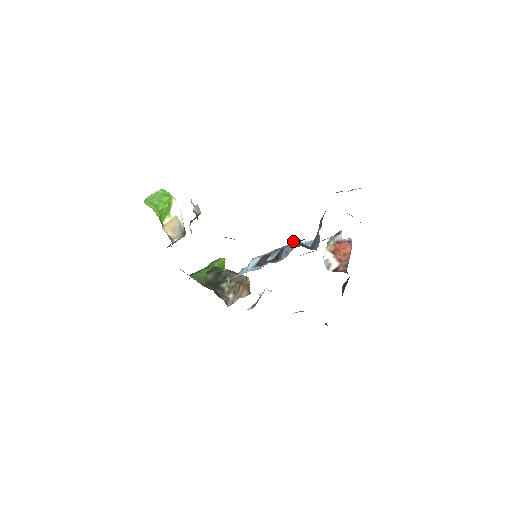
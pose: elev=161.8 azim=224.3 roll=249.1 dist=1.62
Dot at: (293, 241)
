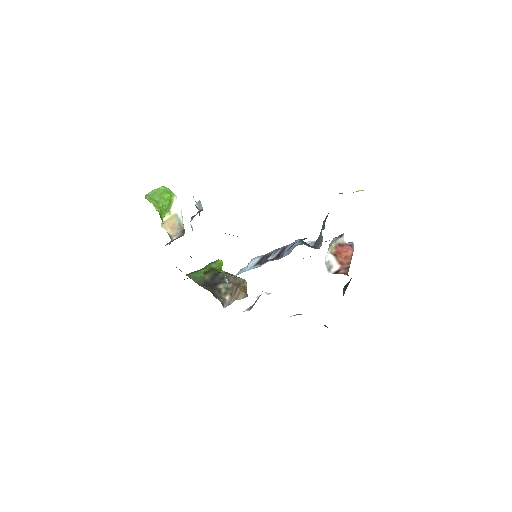
Dot at: (296, 240)
